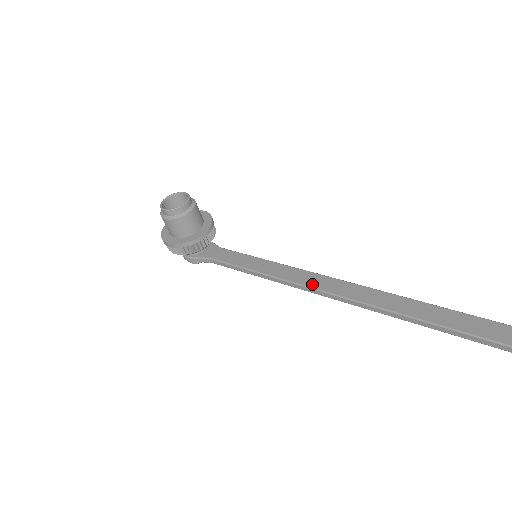
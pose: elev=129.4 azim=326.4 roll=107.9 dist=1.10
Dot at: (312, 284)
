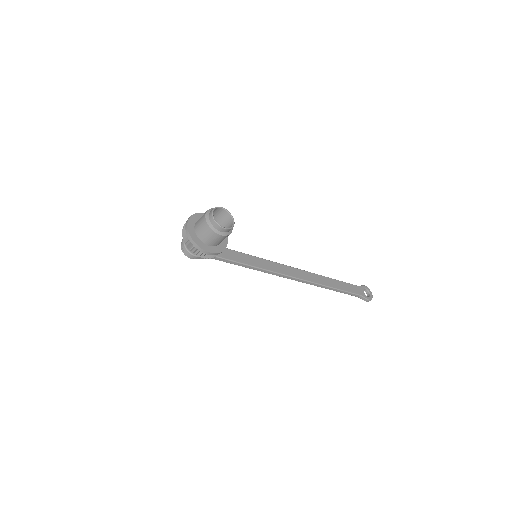
Dot at: (286, 273)
